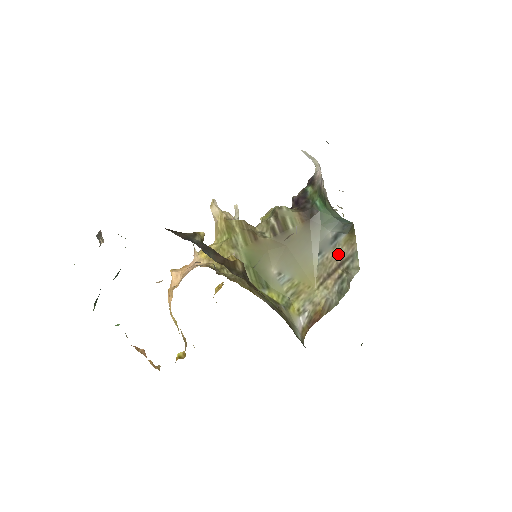
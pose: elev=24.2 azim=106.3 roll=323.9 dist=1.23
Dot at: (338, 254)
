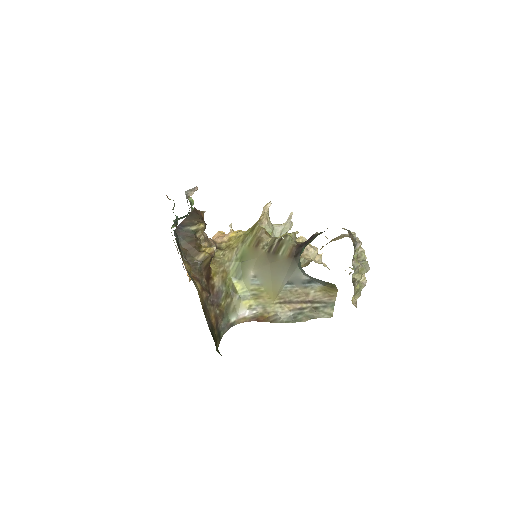
Dot at: (309, 294)
